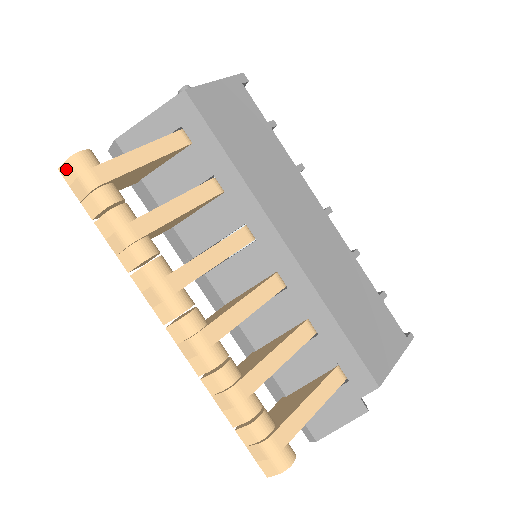
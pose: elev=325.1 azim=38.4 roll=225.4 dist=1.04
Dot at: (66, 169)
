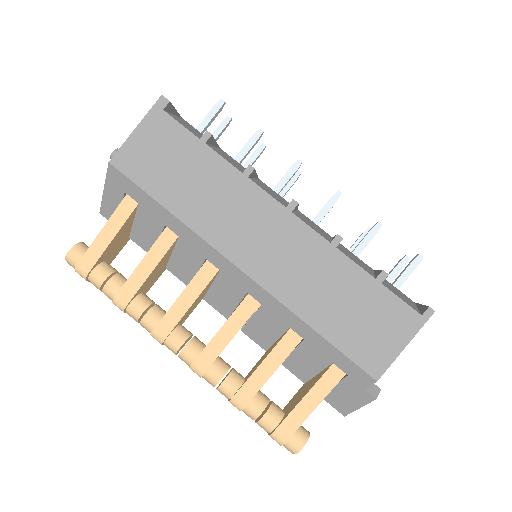
Dot at: (70, 264)
